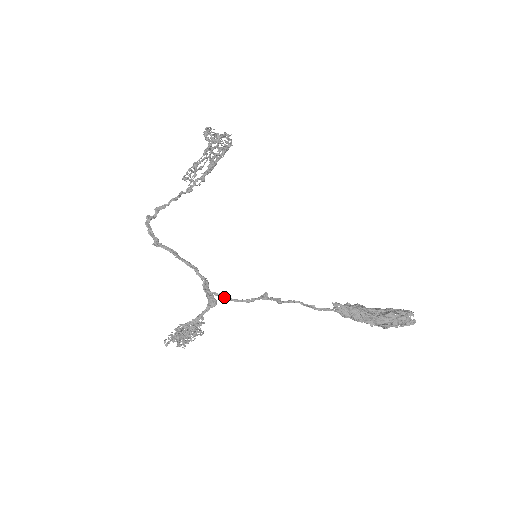
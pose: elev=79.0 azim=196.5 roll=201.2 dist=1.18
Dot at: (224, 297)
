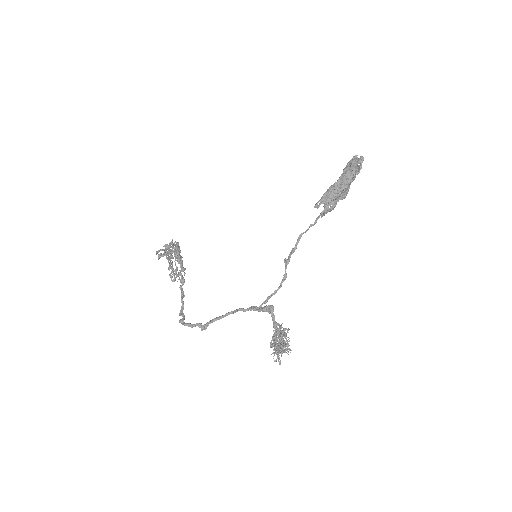
Dot at: (271, 296)
